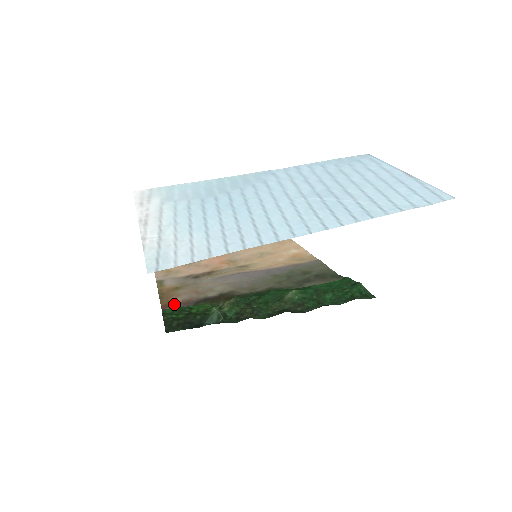
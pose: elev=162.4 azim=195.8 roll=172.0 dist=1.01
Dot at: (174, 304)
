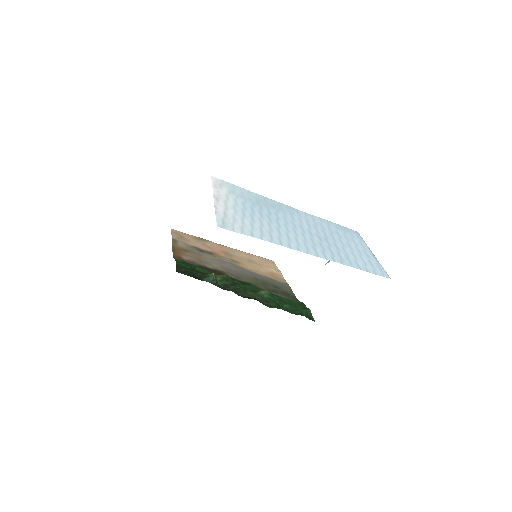
Dot at: (182, 259)
